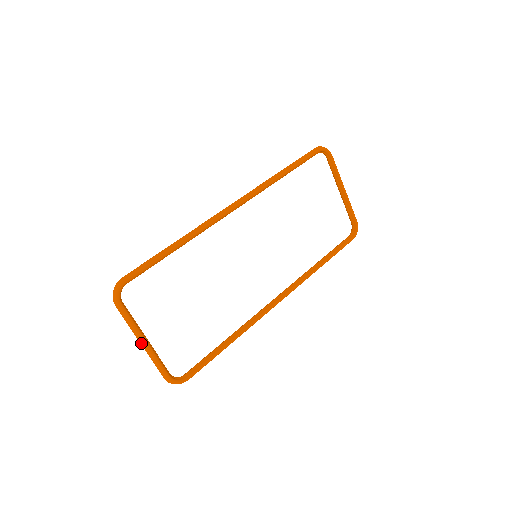
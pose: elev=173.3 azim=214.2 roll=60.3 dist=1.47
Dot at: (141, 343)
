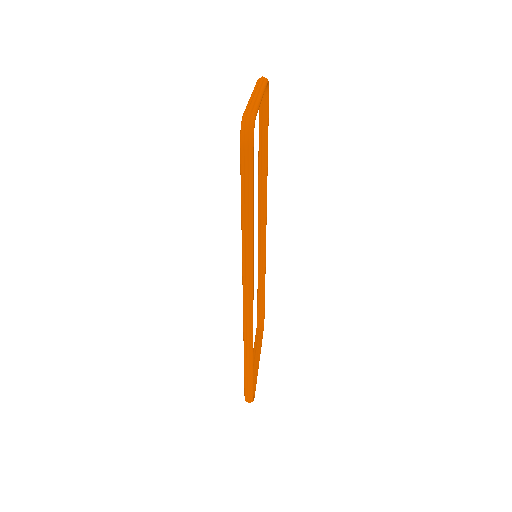
Dot at: occluded
